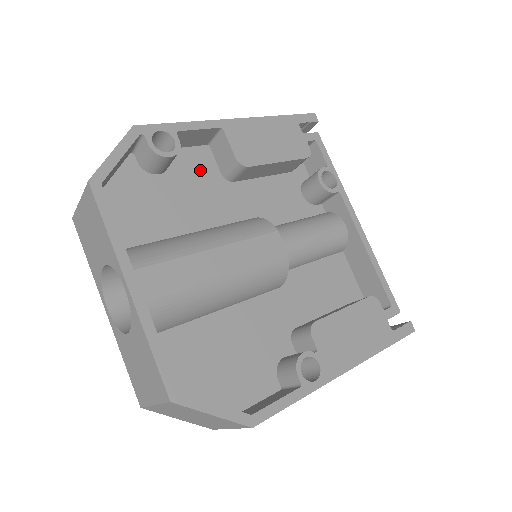
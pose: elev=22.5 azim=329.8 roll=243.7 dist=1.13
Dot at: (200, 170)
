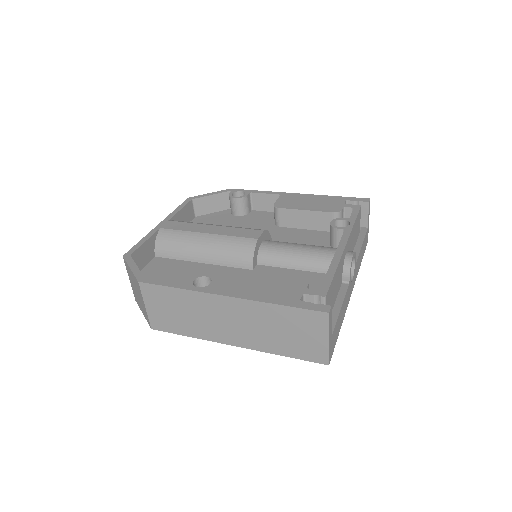
Dot at: (263, 219)
